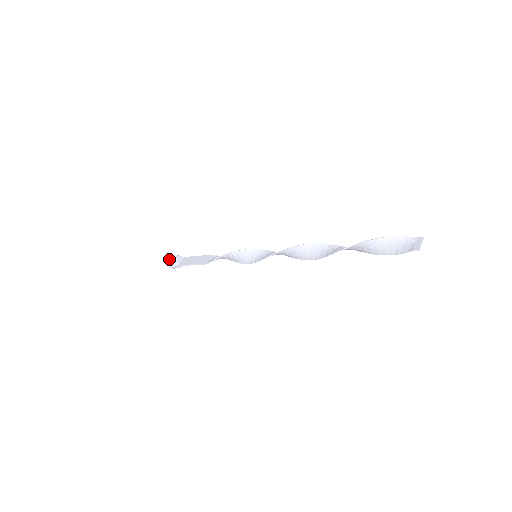
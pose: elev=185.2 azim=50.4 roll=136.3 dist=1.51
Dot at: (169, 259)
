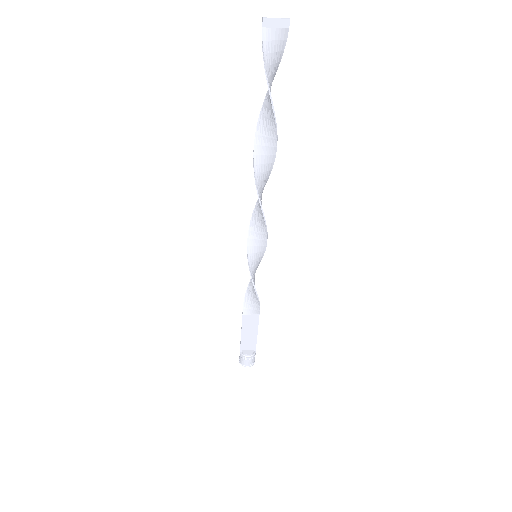
Dot at: occluded
